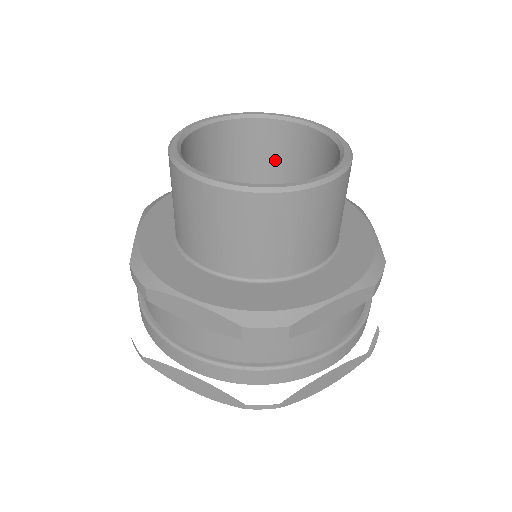
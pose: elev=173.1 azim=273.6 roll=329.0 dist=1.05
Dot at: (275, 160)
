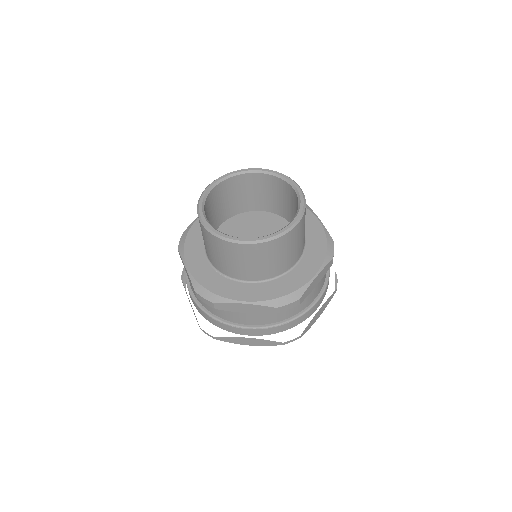
Dot at: (250, 194)
